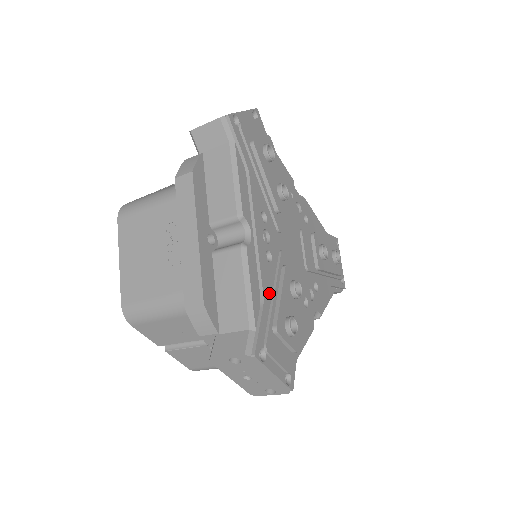
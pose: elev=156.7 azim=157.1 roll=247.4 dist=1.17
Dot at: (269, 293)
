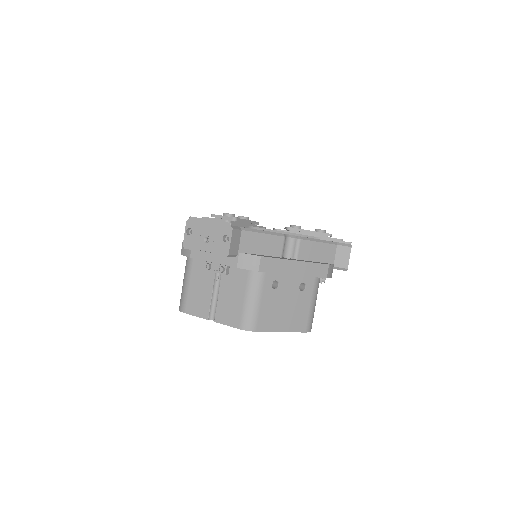
Dot at: occluded
